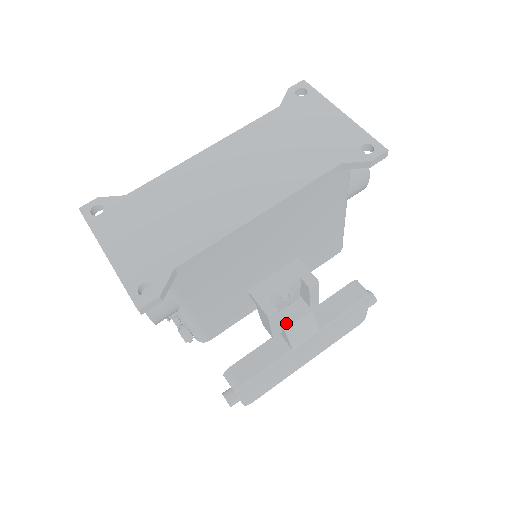
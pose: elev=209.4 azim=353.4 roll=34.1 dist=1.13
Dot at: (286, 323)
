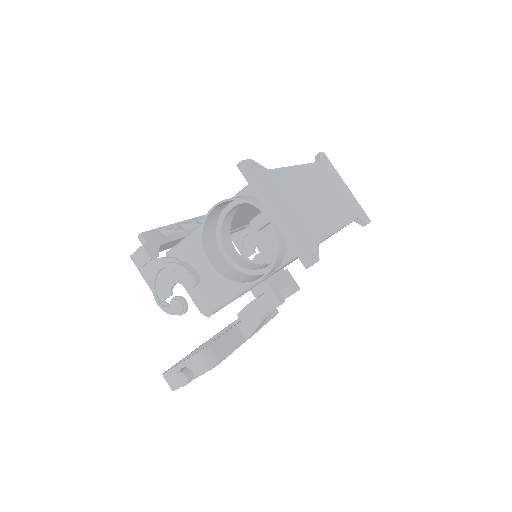
Dot at: occluded
